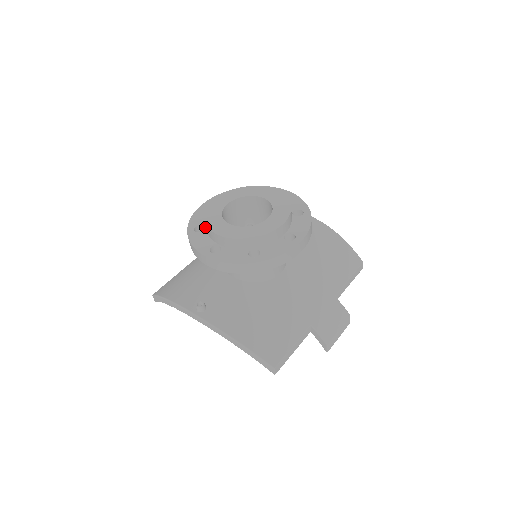
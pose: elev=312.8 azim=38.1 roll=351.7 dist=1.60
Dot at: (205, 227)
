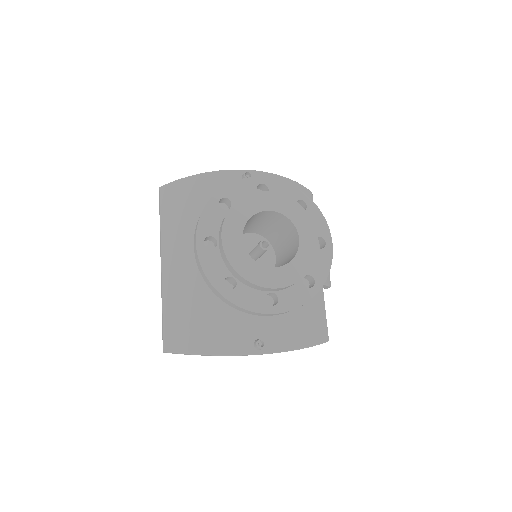
Dot at: (234, 278)
